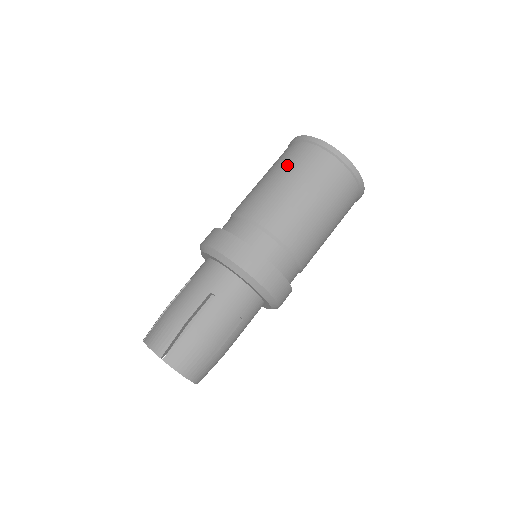
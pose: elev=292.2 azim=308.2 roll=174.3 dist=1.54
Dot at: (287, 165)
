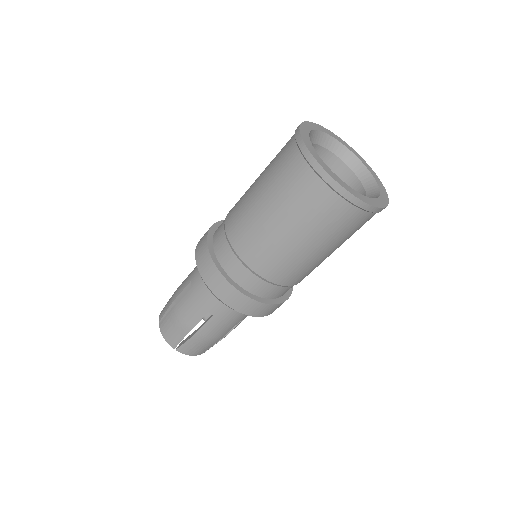
Dot at: (271, 161)
